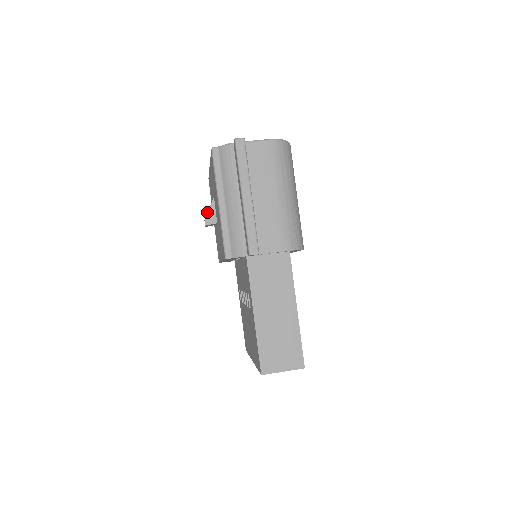
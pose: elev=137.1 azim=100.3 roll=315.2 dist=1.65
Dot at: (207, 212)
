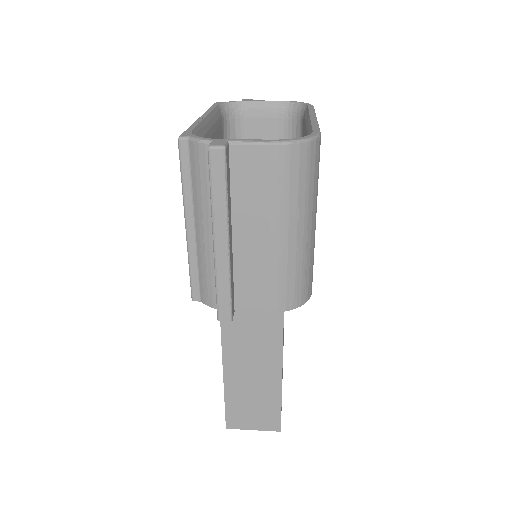
Dot at: occluded
